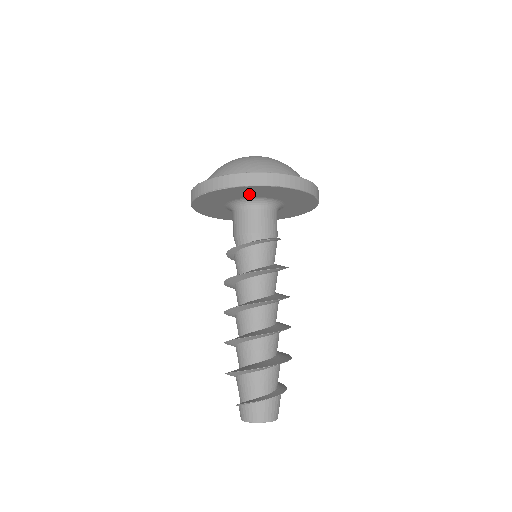
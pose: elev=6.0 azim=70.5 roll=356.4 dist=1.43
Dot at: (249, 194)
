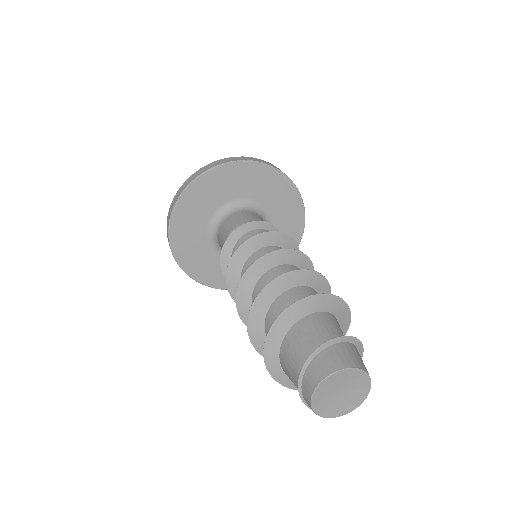
Dot at: (264, 193)
